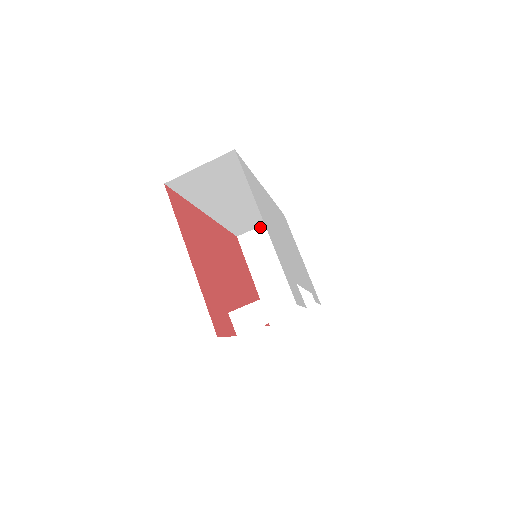
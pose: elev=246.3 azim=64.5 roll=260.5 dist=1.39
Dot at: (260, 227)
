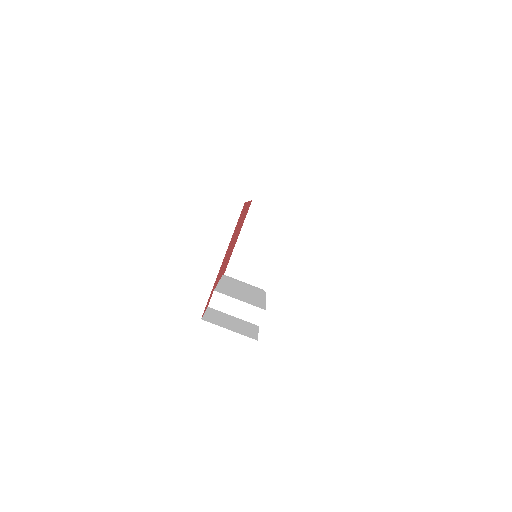
Dot at: (272, 209)
